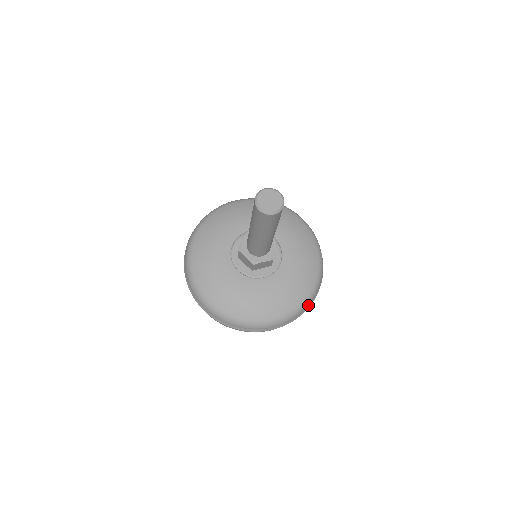
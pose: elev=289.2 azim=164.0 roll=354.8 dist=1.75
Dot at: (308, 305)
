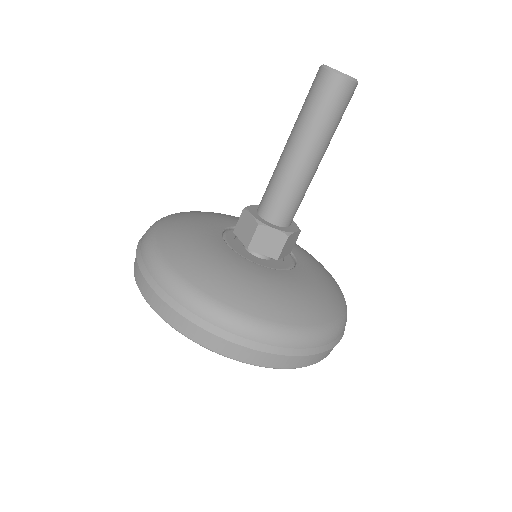
Dot at: (312, 346)
